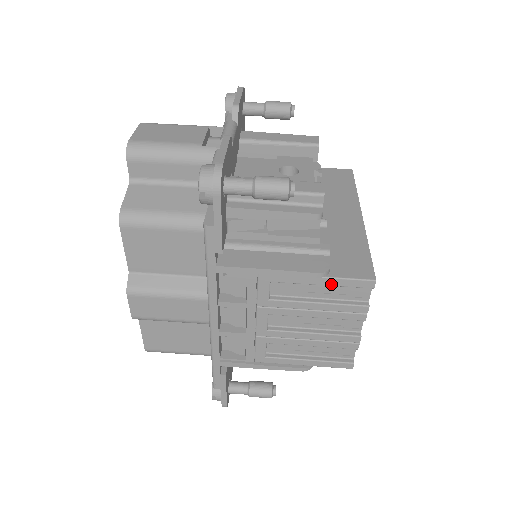
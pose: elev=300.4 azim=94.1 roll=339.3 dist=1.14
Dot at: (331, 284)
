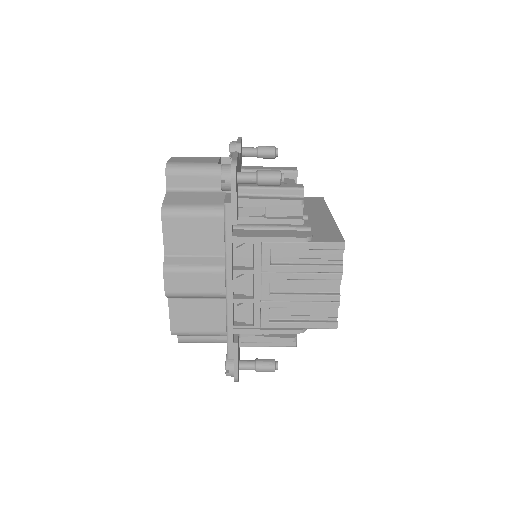
Dot at: (314, 248)
